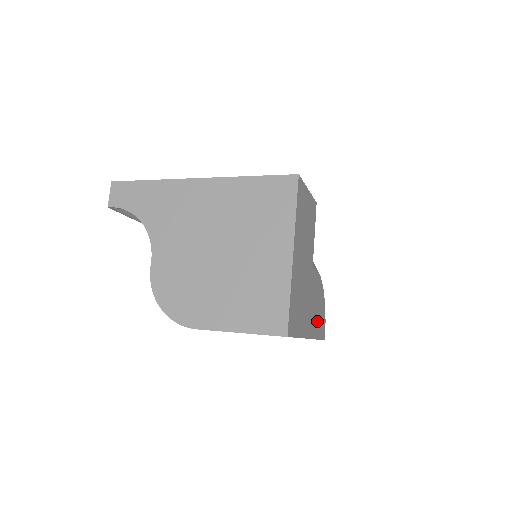
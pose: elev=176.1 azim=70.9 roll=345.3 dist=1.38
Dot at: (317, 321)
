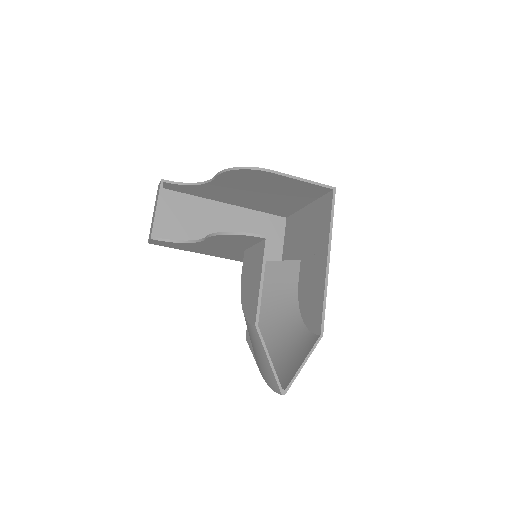
Dot at: occluded
